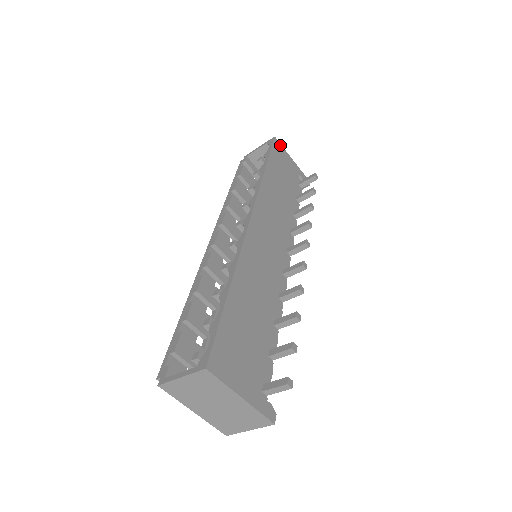
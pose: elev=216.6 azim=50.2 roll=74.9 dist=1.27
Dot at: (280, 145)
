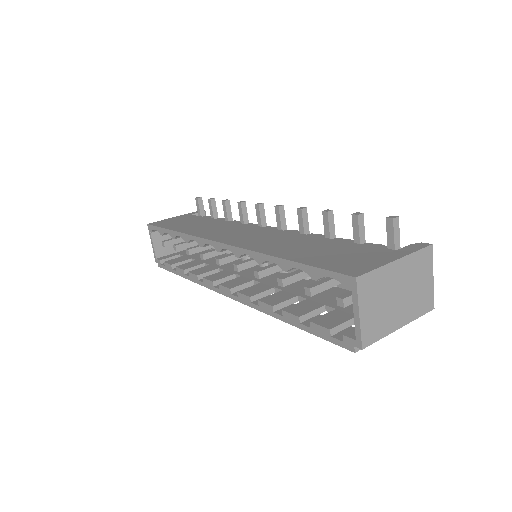
Dot at: (157, 222)
